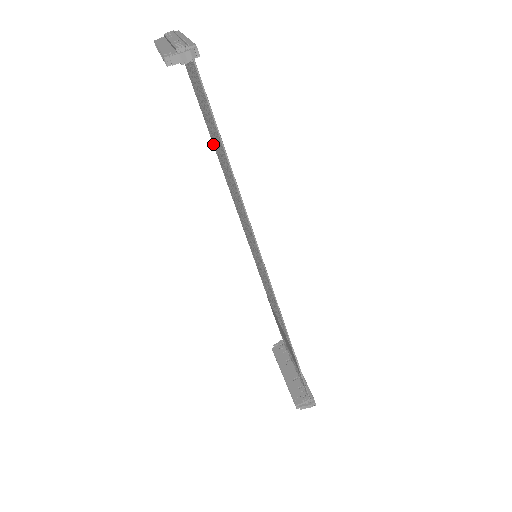
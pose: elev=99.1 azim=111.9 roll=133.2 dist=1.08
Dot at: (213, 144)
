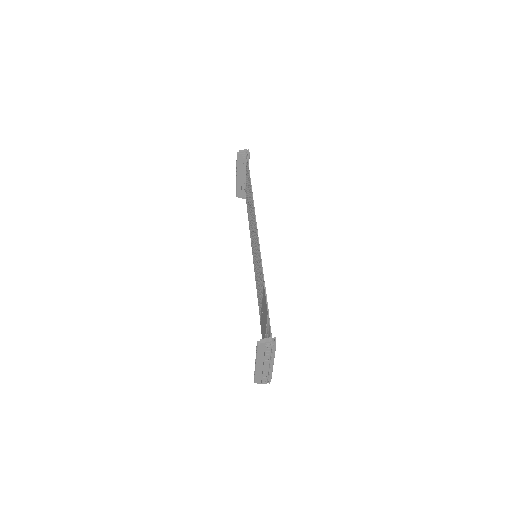
Dot at: (249, 228)
